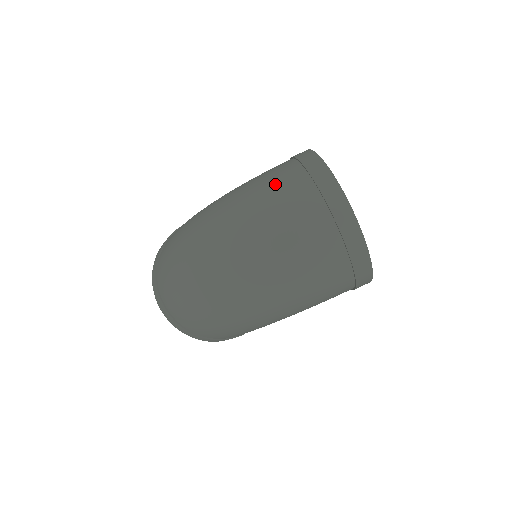
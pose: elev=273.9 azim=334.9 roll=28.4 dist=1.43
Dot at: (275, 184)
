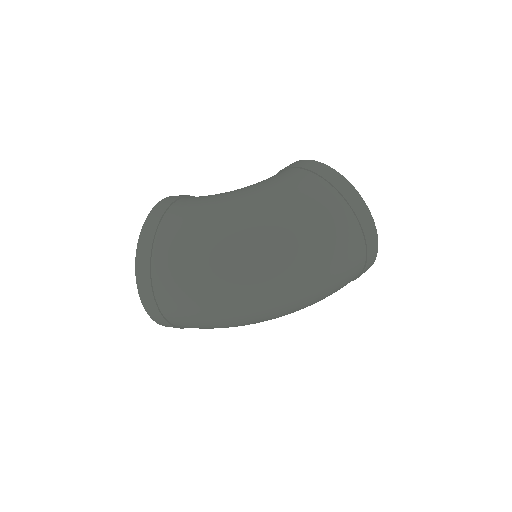
Dot at: (326, 219)
